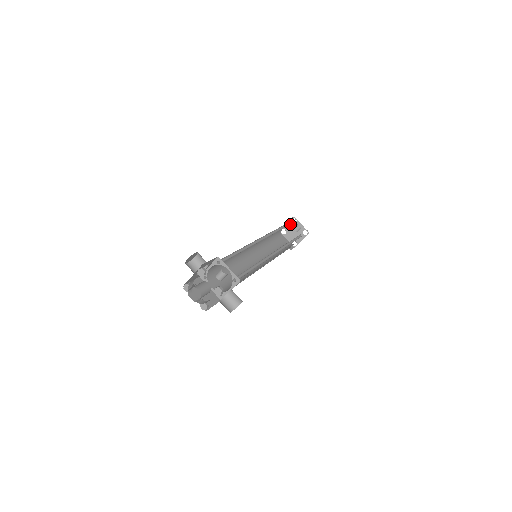
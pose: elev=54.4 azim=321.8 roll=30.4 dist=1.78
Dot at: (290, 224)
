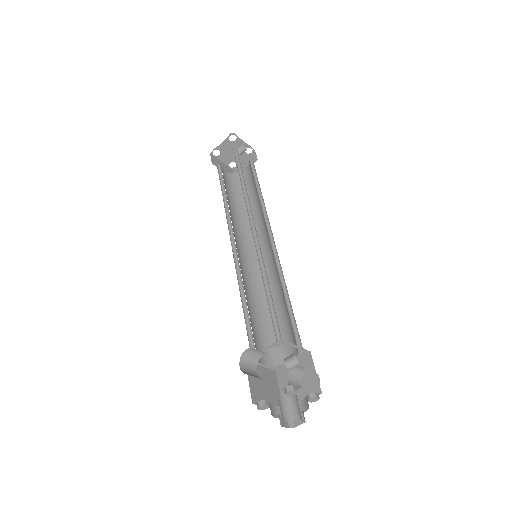
Dot at: (227, 142)
